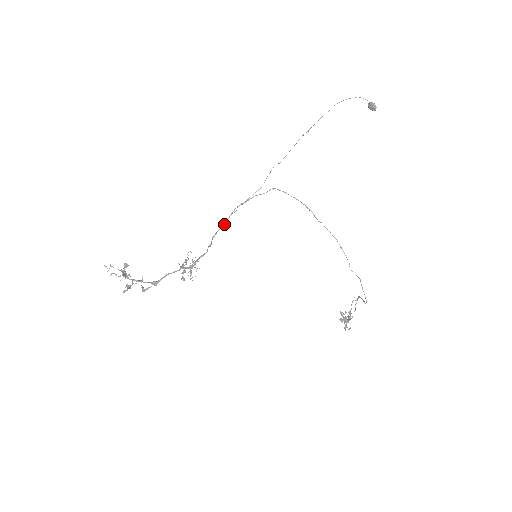
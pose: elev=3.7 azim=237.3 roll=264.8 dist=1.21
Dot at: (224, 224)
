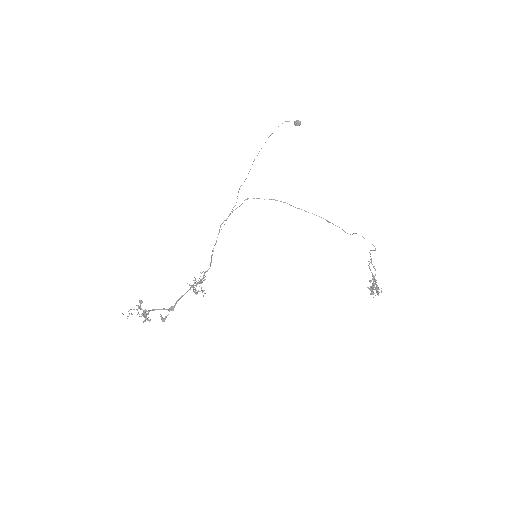
Dot at: (216, 240)
